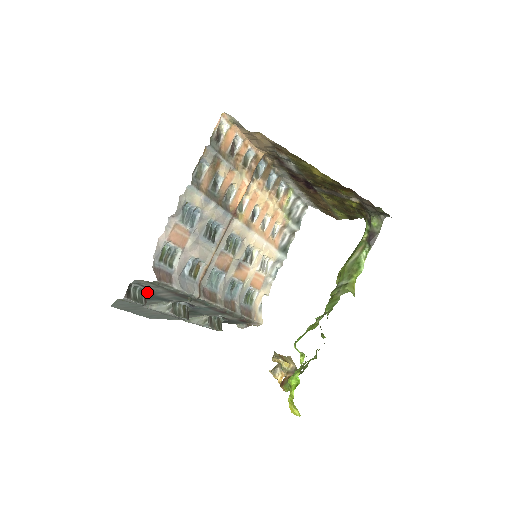
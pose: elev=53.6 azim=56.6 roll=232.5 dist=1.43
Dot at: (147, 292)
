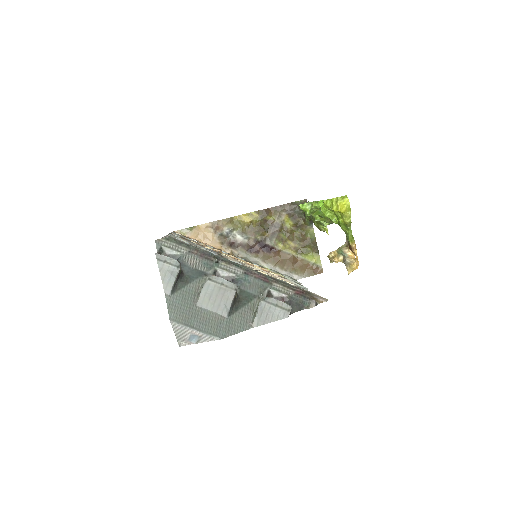
Dot at: occluded
